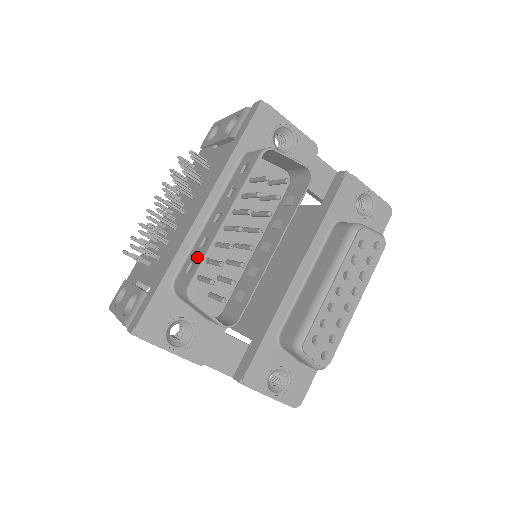
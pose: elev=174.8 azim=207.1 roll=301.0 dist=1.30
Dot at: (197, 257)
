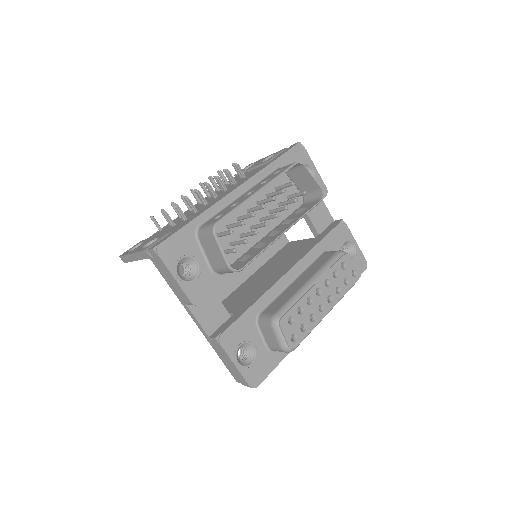
Dot at: (227, 210)
